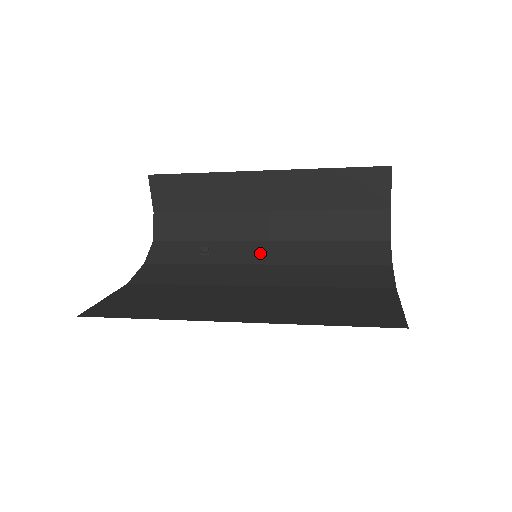
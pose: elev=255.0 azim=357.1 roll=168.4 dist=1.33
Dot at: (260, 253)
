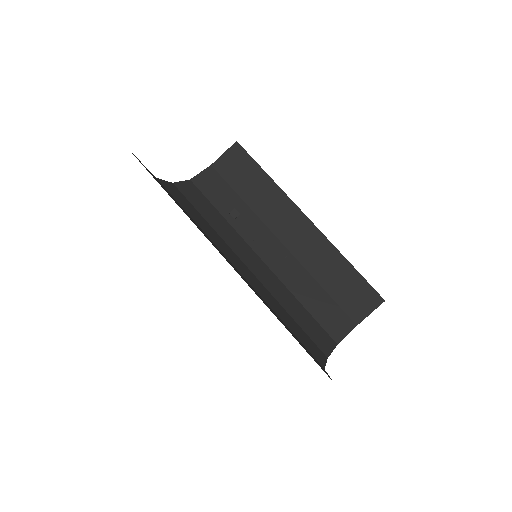
Dot at: (252, 261)
